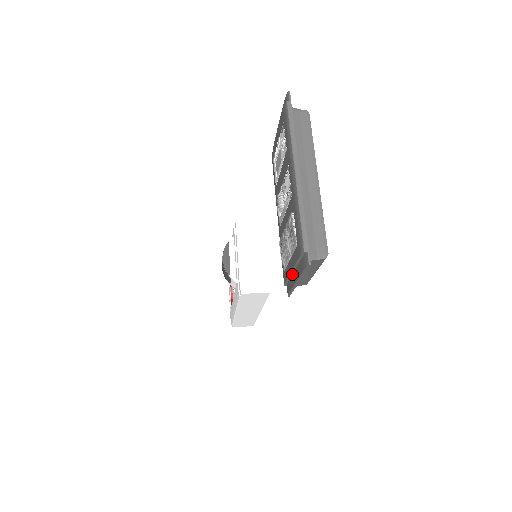
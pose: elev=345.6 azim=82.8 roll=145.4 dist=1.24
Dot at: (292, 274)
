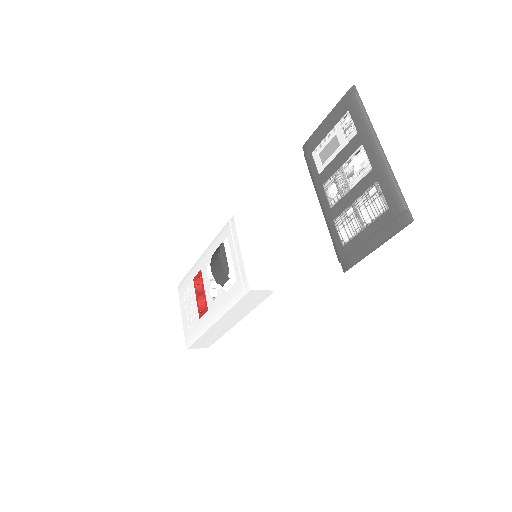
Dot at: (364, 243)
